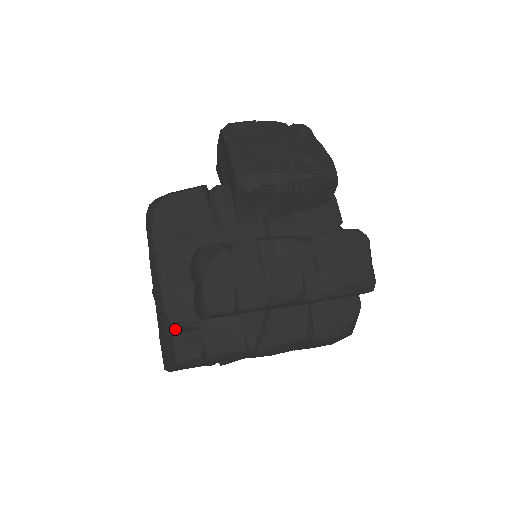
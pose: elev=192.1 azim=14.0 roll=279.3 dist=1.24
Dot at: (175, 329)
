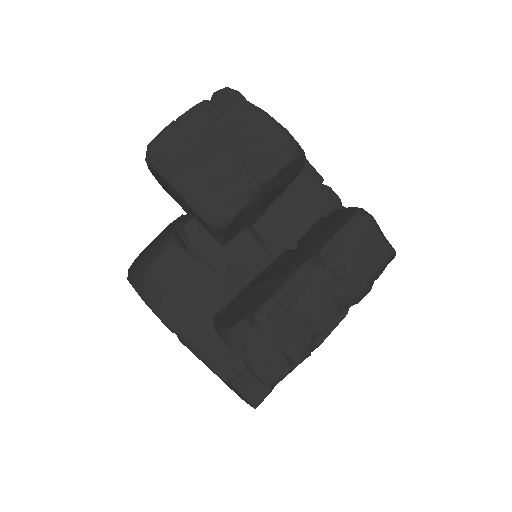
Dot at: (236, 384)
